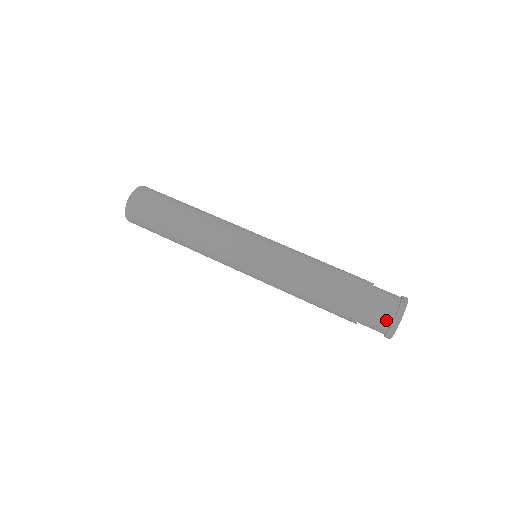
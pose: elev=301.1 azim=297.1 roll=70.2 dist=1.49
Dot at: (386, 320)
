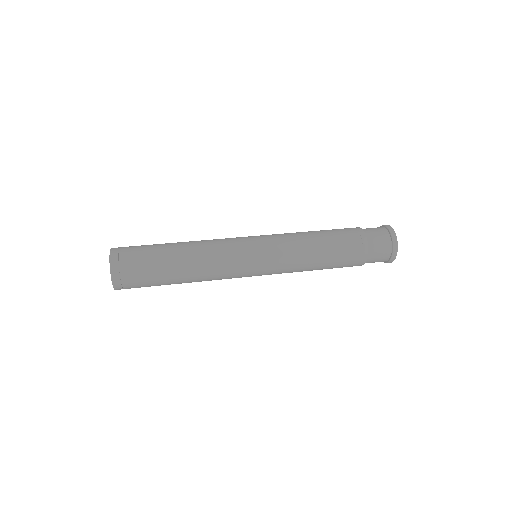
Dot at: (384, 232)
